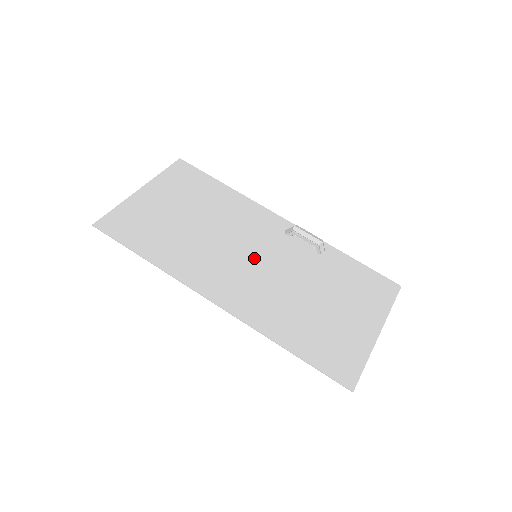
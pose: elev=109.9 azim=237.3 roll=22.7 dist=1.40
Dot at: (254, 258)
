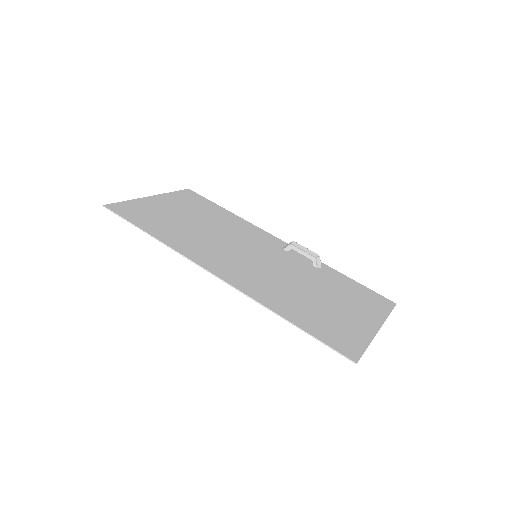
Dot at: (254, 256)
